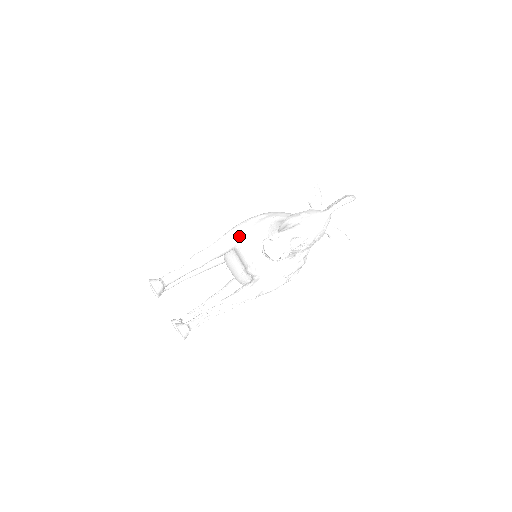
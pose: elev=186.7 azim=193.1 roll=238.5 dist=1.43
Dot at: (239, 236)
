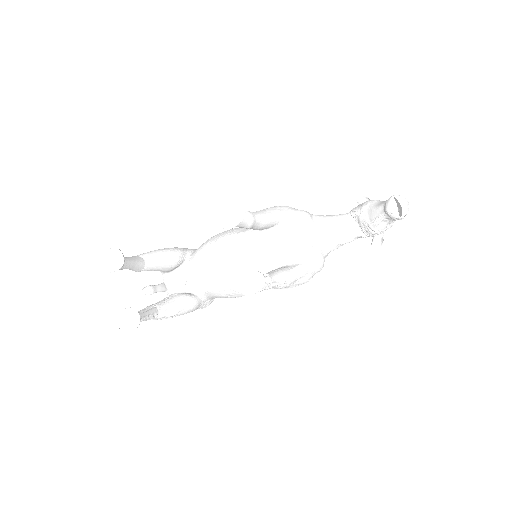
Dot at: (289, 213)
